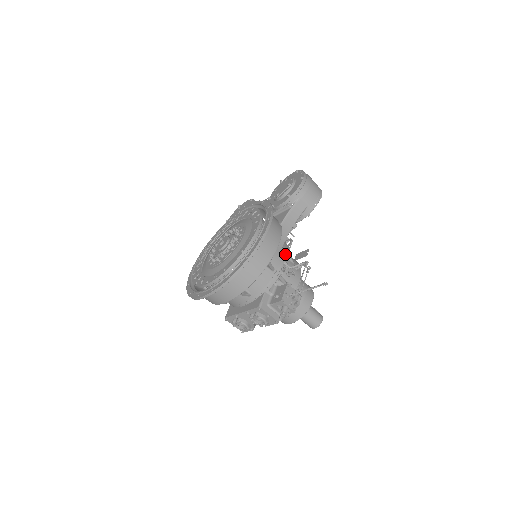
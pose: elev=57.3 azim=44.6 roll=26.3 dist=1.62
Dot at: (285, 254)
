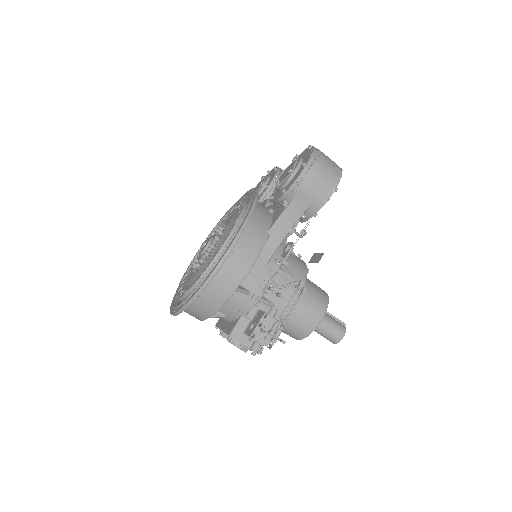
Dot at: (271, 271)
